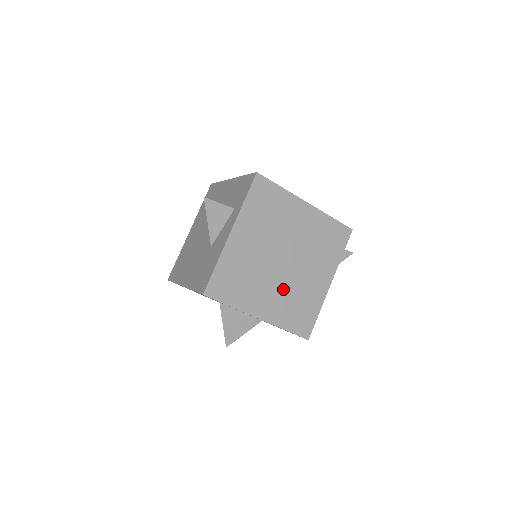
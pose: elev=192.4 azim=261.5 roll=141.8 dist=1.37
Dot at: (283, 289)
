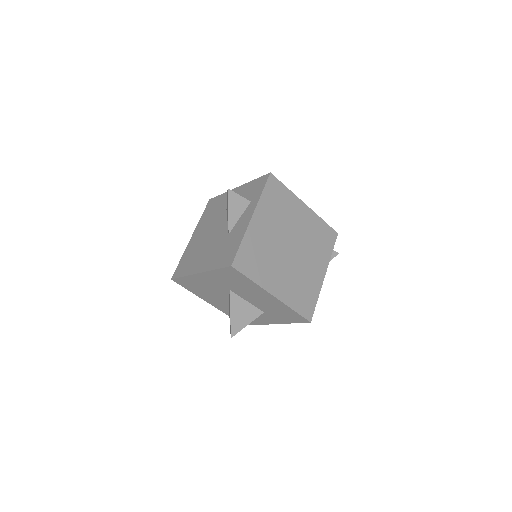
Dot at: (291, 273)
